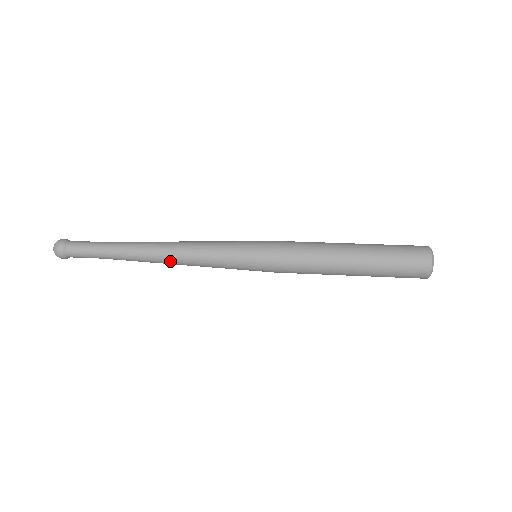
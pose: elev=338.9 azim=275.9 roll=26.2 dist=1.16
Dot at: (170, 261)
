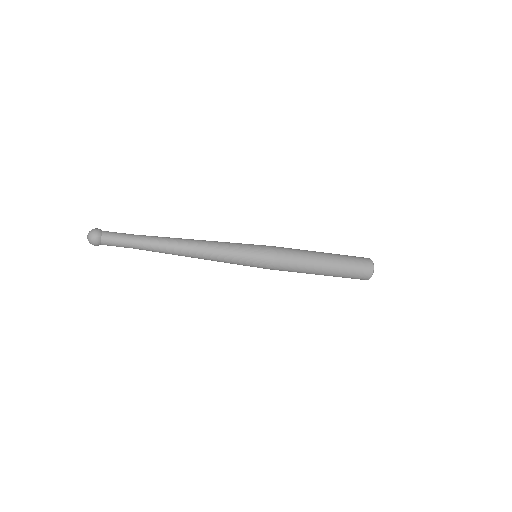
Dot at: (193, 249)
